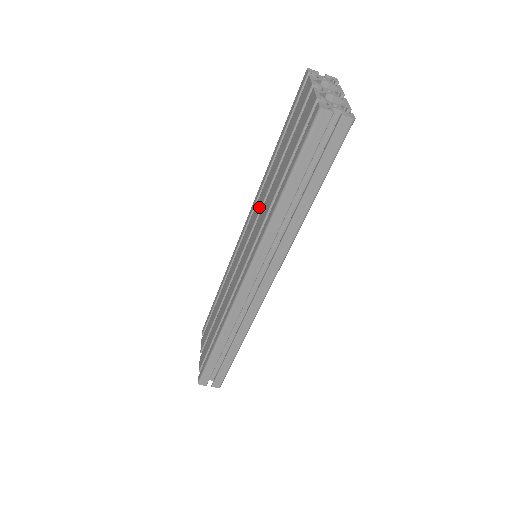
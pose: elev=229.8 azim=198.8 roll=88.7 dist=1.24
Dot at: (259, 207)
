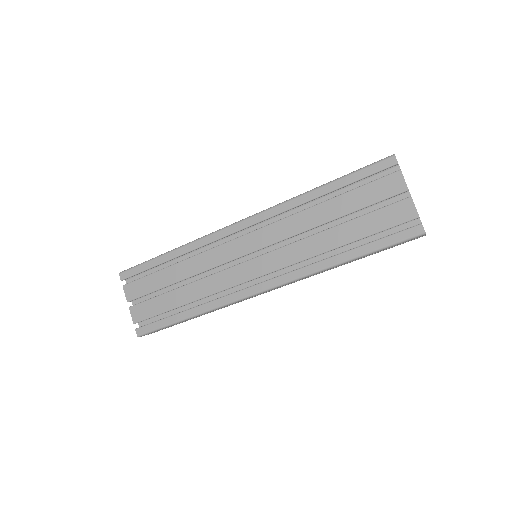
Dot at: (291, 232)
